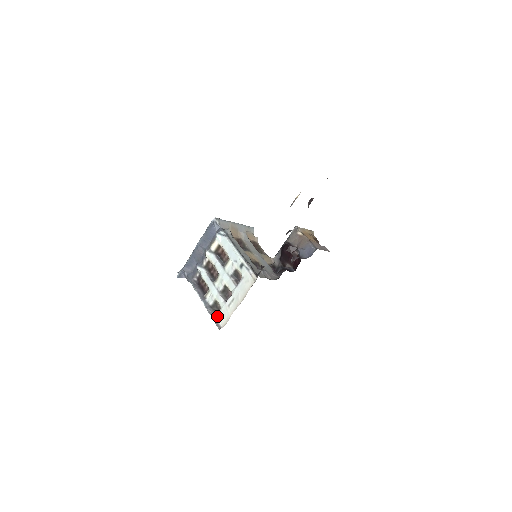
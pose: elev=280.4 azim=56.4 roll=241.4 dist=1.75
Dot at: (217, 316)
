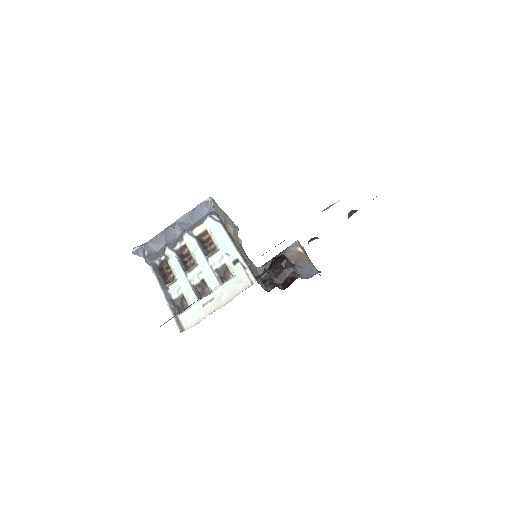
Dot at: (181, 314)
